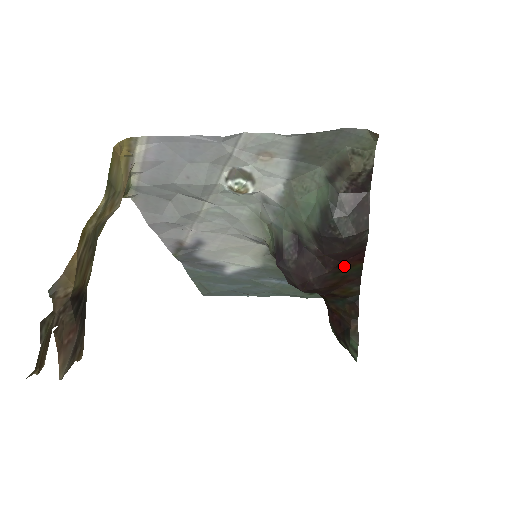
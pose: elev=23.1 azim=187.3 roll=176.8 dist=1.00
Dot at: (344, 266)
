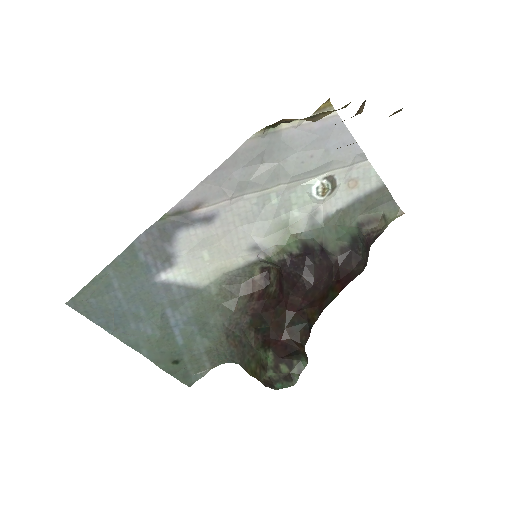
Dot at: (336, 286)
